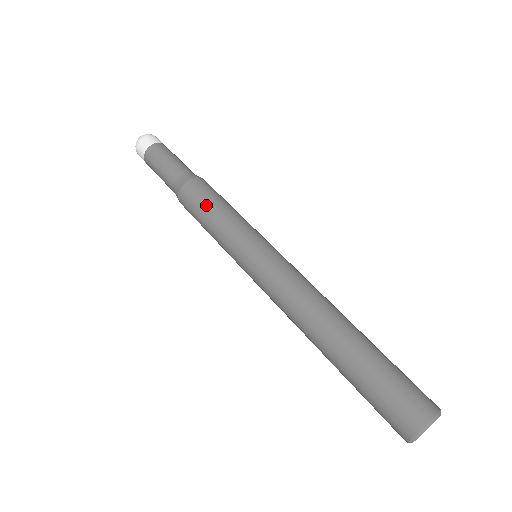
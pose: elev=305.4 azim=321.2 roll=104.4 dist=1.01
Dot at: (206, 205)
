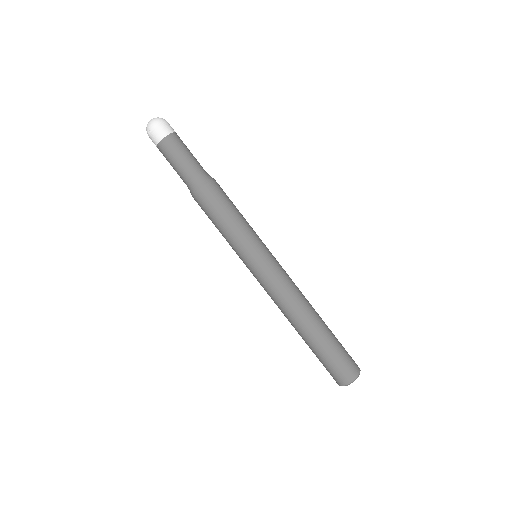
Dot at: (211, 220)
